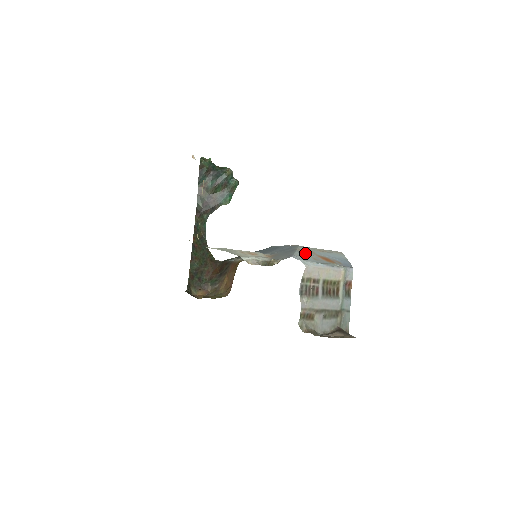
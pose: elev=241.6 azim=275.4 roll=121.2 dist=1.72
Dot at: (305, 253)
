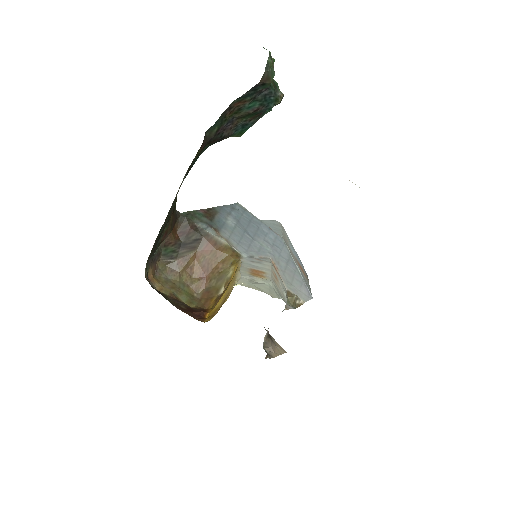
Dot at: occluded
